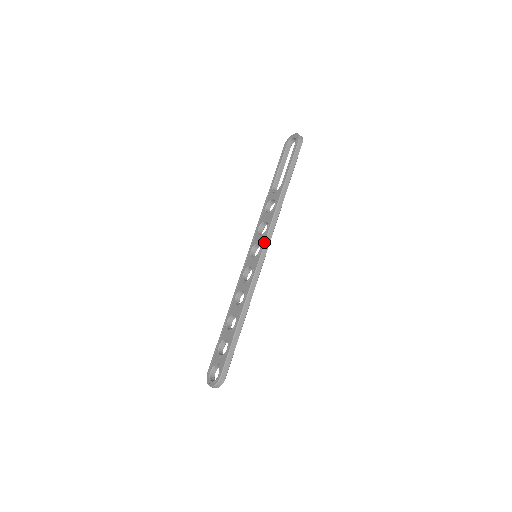
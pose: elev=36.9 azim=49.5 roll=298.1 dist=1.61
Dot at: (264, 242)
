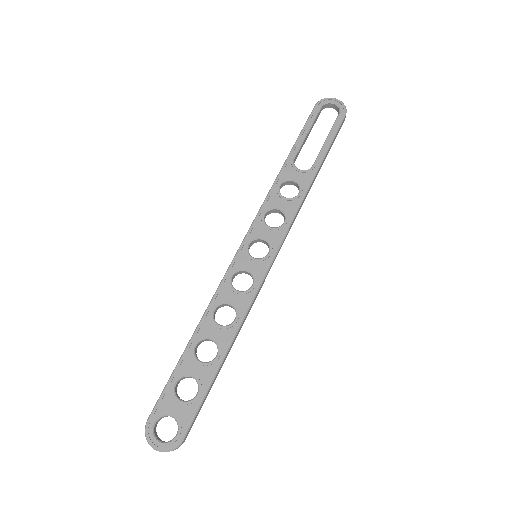
Dot at: (280, 244)
